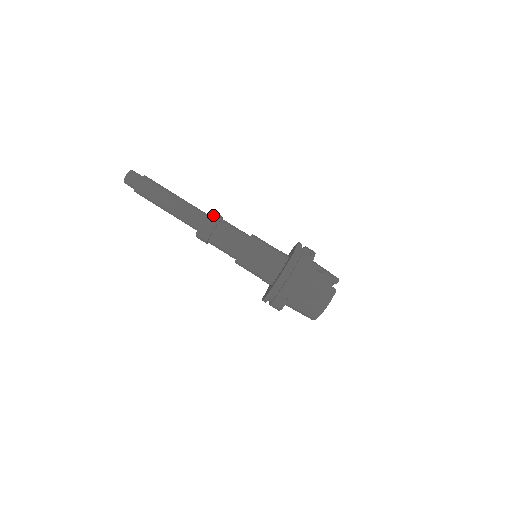
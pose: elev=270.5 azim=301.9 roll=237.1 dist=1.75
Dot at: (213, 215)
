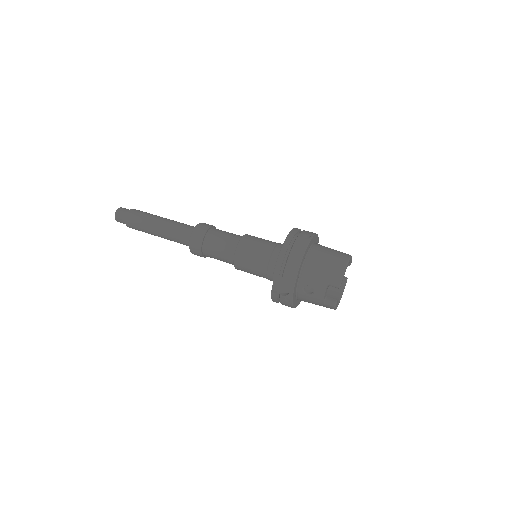
Dot at: occluded
